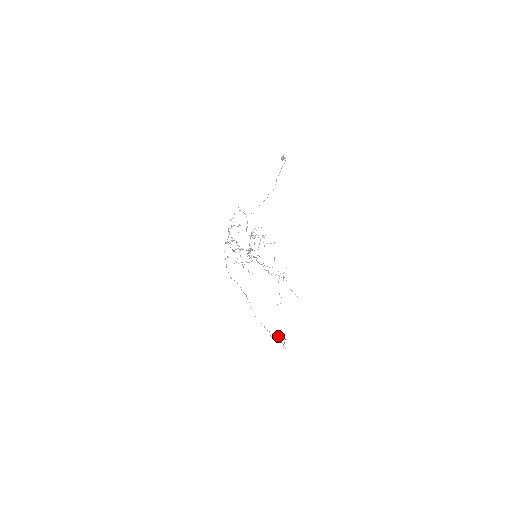
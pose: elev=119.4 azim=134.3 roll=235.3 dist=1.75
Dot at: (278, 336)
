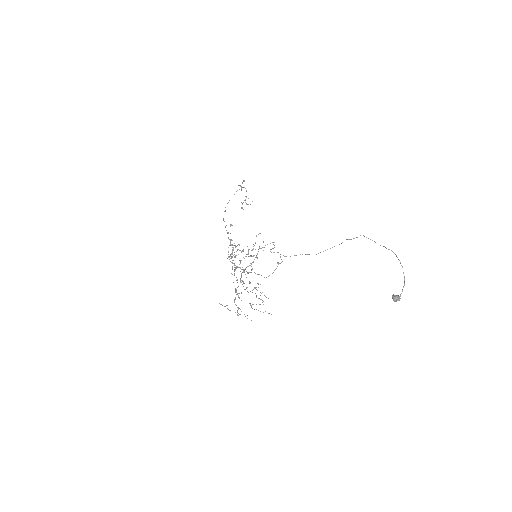
Dot at: occluded
